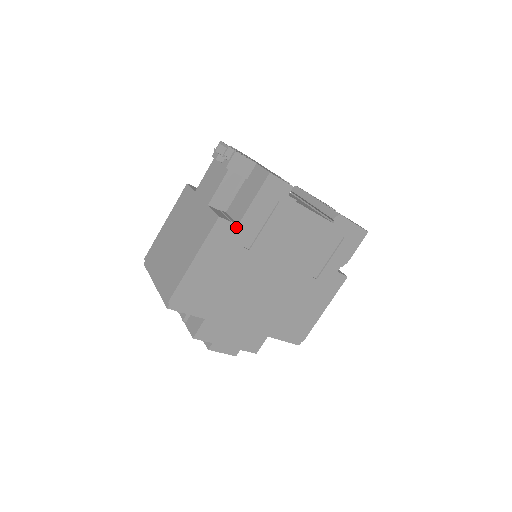
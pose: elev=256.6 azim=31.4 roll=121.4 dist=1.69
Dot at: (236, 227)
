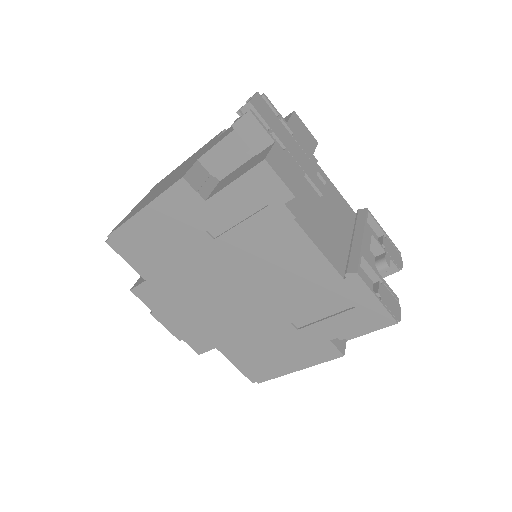
Dot at: (202, 202)
